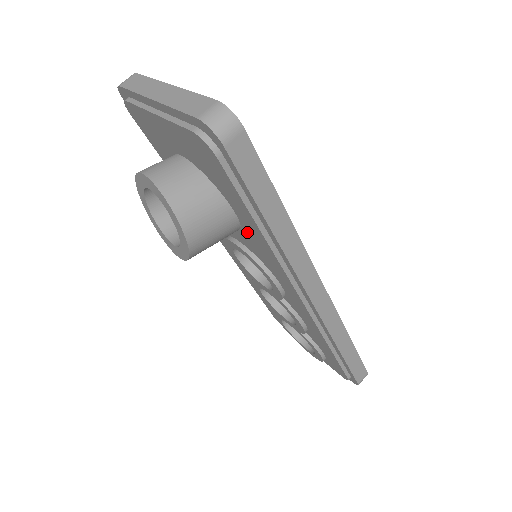
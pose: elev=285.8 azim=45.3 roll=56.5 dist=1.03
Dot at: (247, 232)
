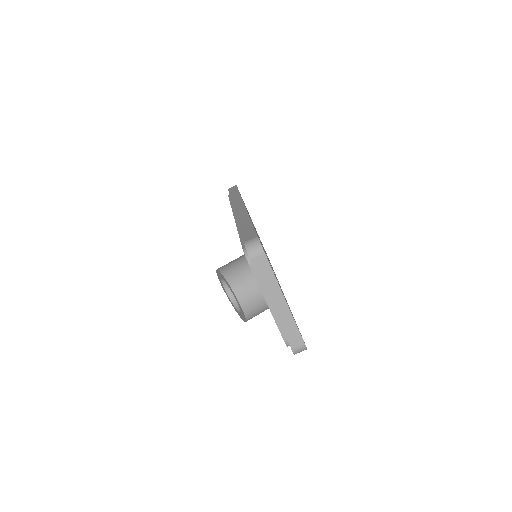
Dot at: occluded
